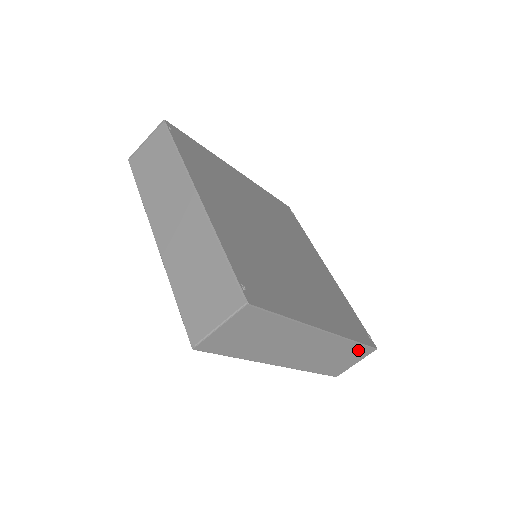
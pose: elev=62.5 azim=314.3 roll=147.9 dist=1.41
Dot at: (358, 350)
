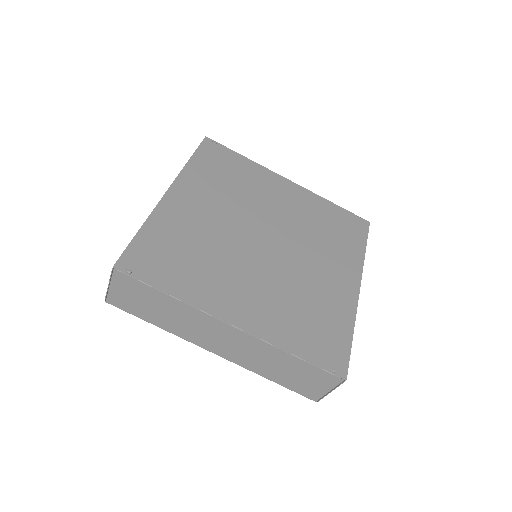
Dot at: occluded
